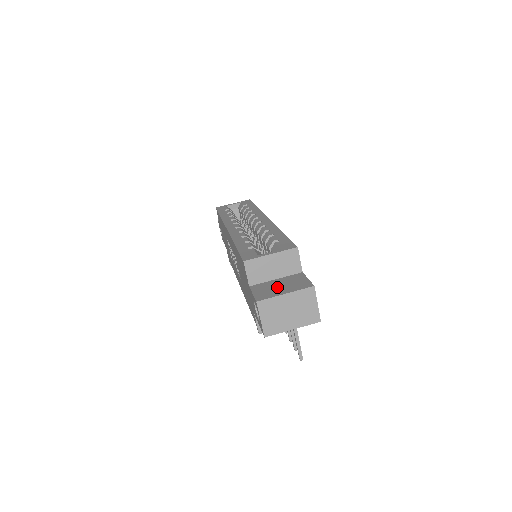
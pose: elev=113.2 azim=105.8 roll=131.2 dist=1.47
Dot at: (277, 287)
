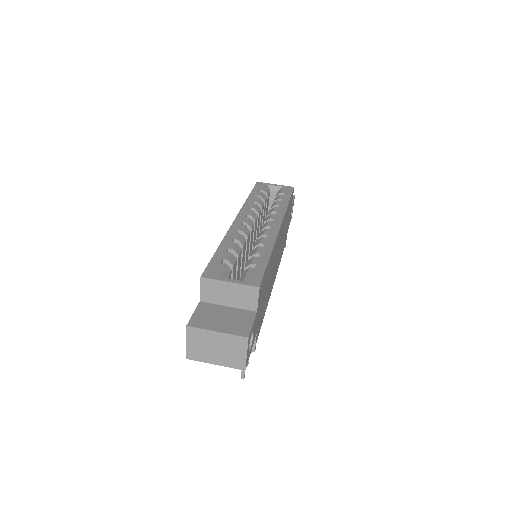
Dot at: (219, 318)
